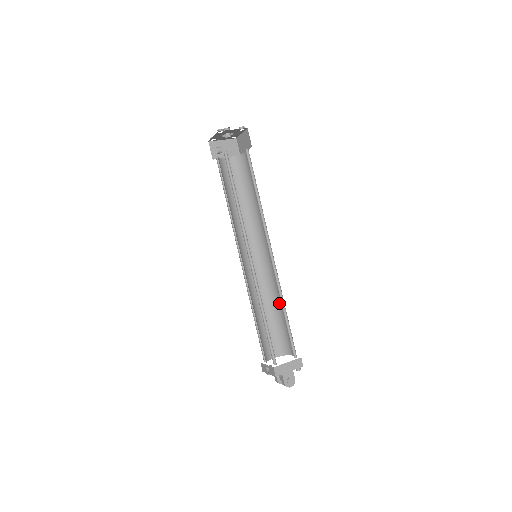
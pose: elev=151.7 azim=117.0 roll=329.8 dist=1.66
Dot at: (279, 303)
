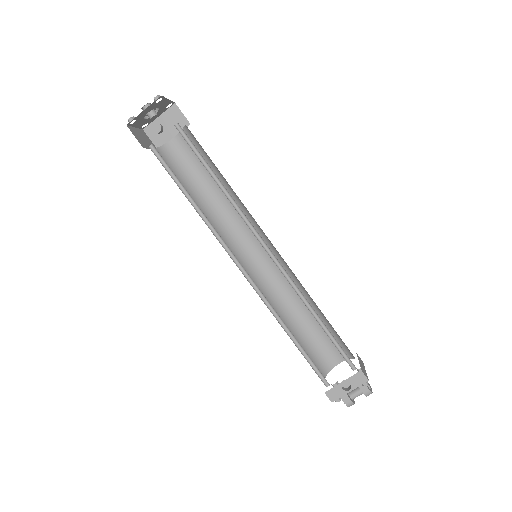
Dot at: (295, 309)
